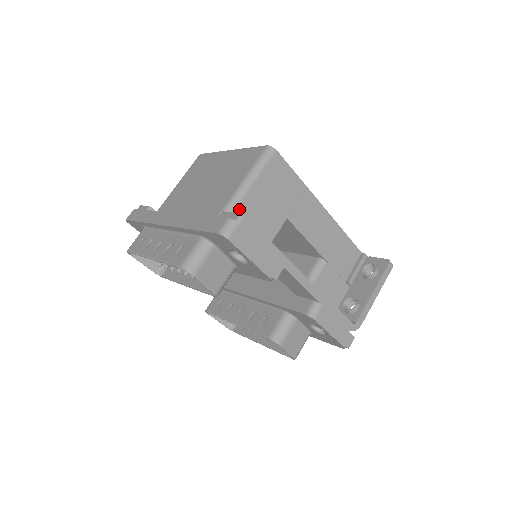
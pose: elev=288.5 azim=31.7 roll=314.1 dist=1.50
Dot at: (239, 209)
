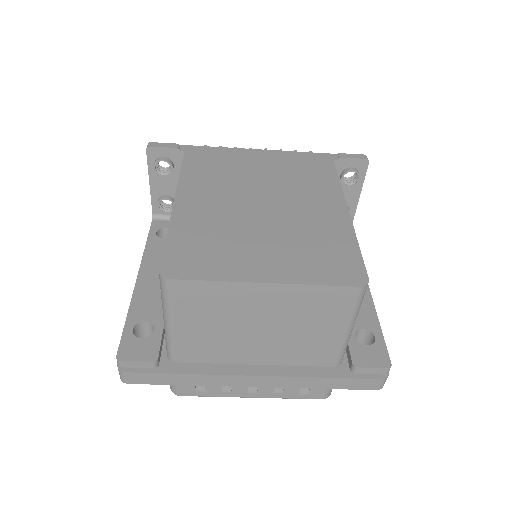
Dot at: occluded
